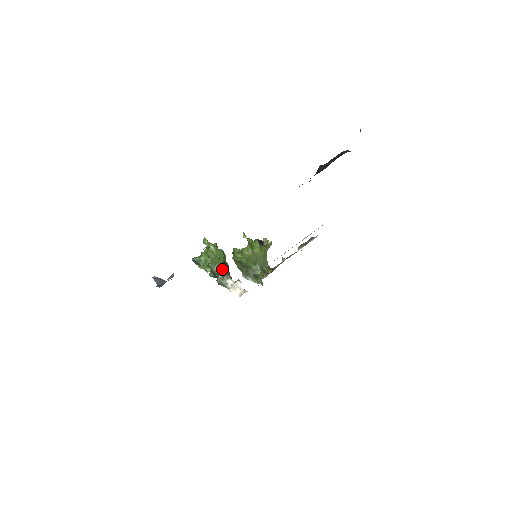
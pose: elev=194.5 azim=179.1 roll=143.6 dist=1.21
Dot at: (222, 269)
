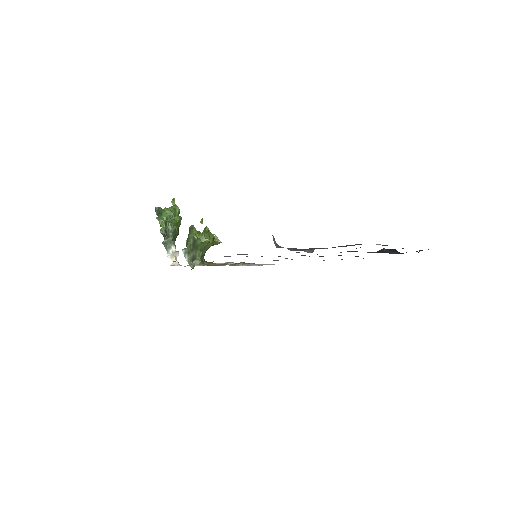
Dot at: (175, 234)
